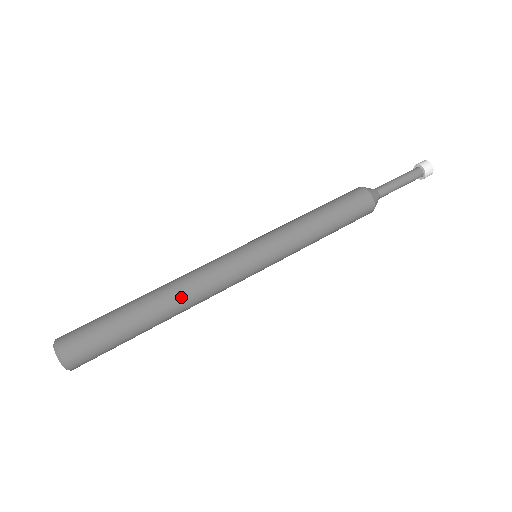
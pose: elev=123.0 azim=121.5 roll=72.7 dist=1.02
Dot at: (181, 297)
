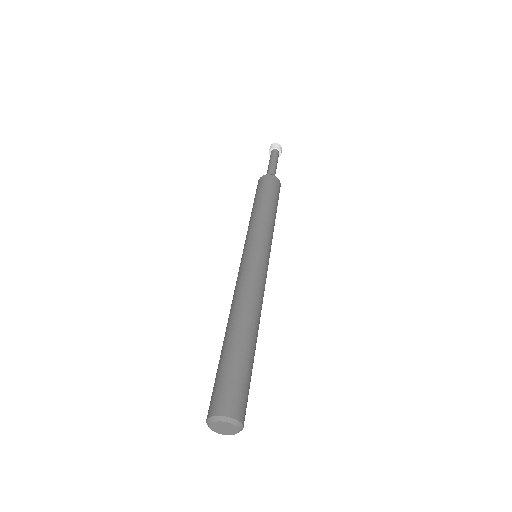
Dot at: (258, 313)
